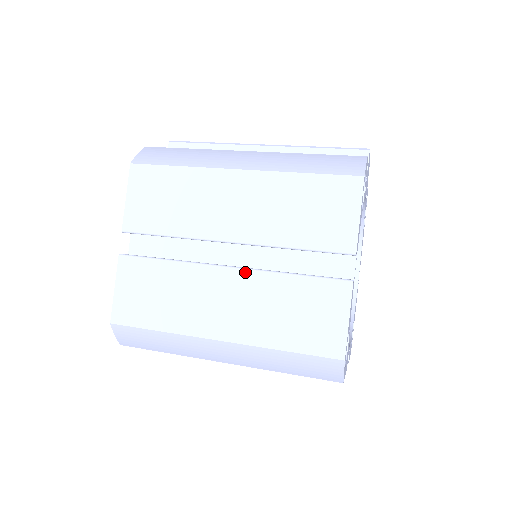
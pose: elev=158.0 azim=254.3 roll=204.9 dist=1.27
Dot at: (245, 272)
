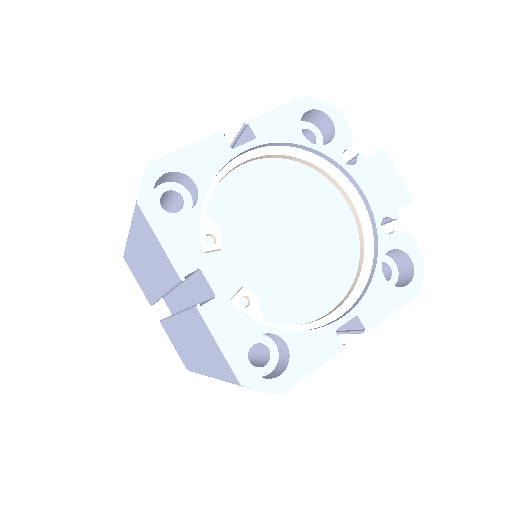
Dot at: occluded
